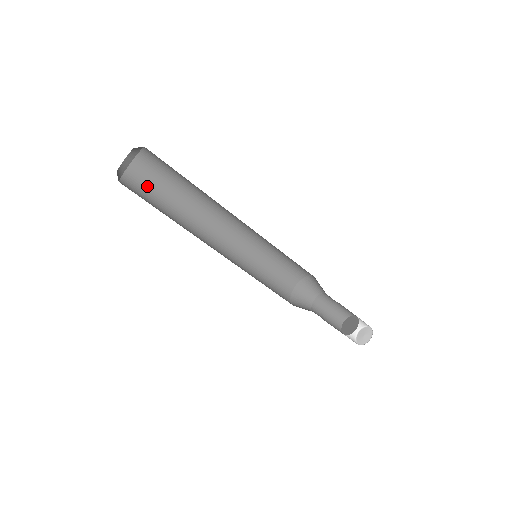
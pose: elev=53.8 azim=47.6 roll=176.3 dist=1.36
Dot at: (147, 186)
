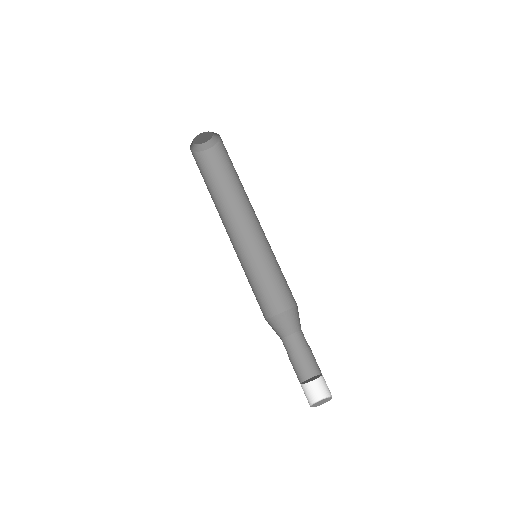
Dot at: occluded
